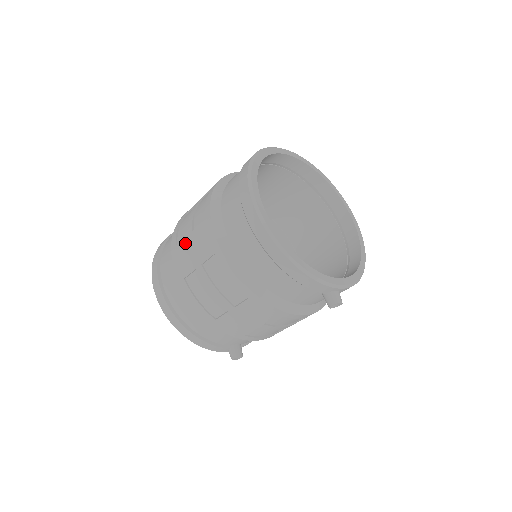
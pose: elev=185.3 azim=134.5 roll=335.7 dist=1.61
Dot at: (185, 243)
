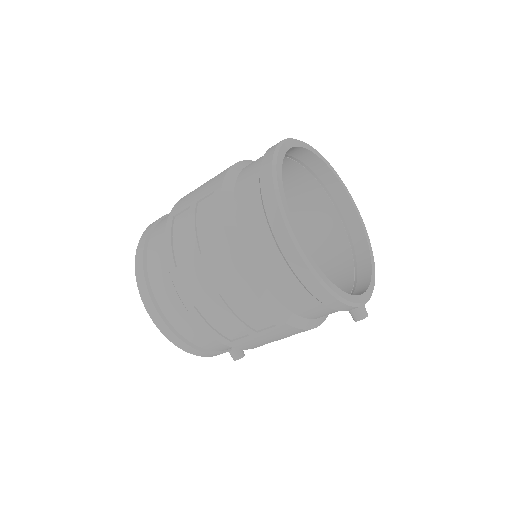
Dot at: (191, 267)
